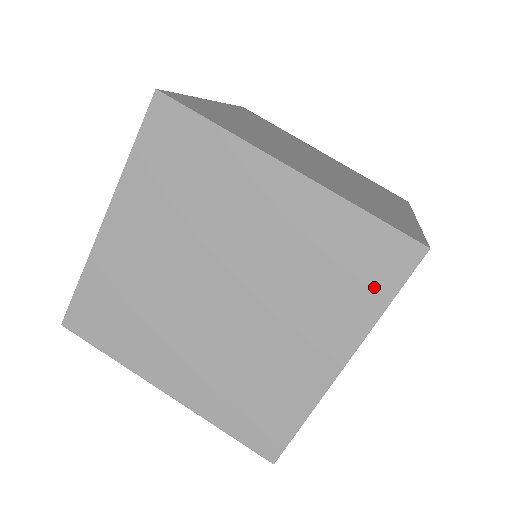
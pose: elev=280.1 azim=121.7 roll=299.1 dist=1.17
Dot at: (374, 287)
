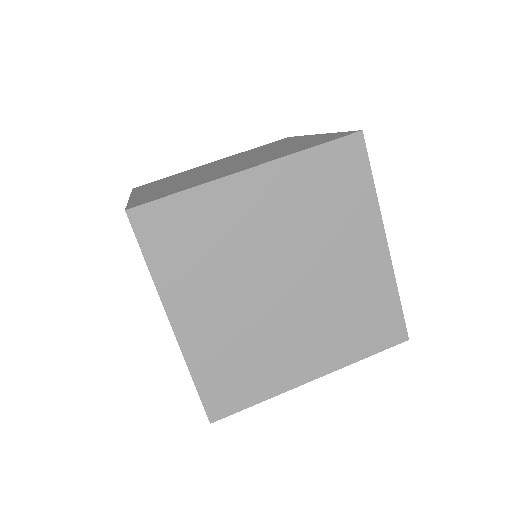
Dot at: (357, 181)
